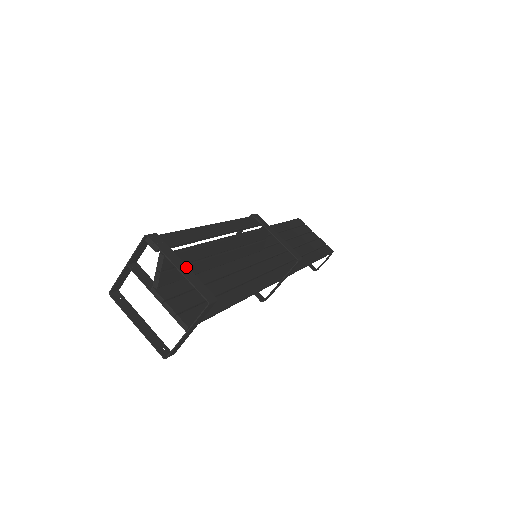
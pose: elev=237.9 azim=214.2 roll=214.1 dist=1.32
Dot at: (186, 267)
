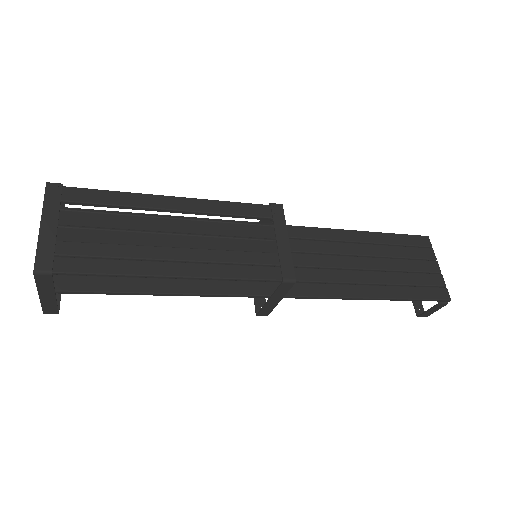
Dot at: (54, 227)
